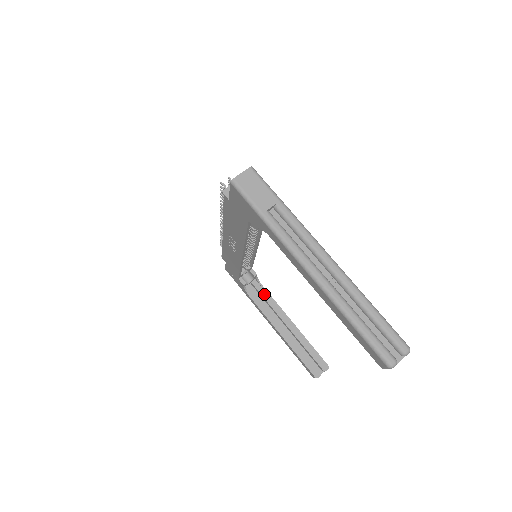
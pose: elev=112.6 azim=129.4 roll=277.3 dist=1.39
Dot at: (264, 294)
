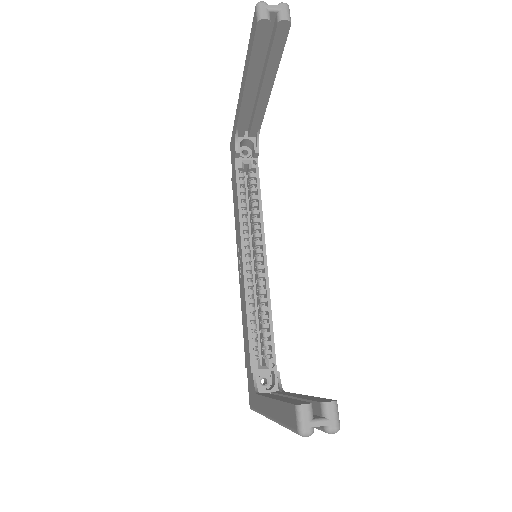
Dot at: occluded
